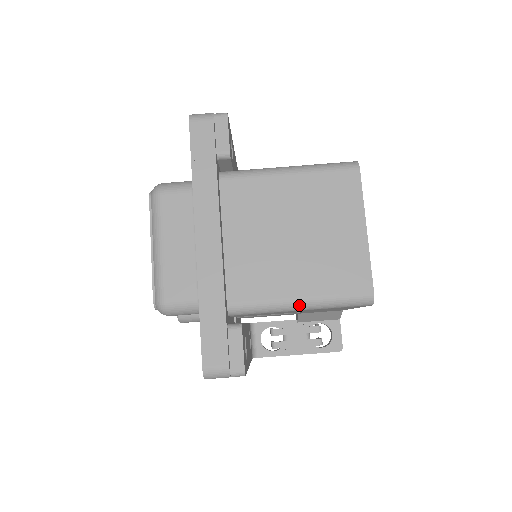
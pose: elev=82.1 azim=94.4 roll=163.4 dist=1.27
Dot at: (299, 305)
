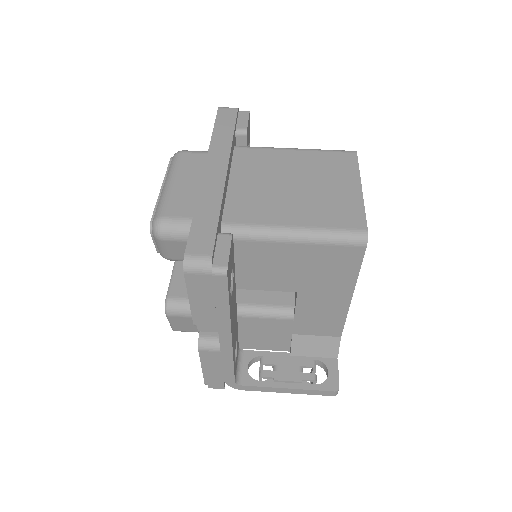
Dot at: (292, 233)
